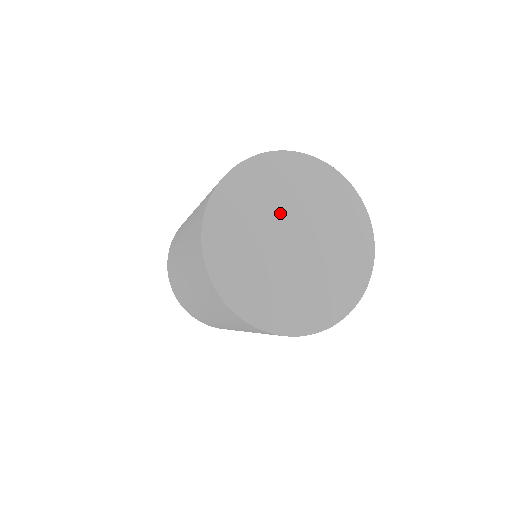
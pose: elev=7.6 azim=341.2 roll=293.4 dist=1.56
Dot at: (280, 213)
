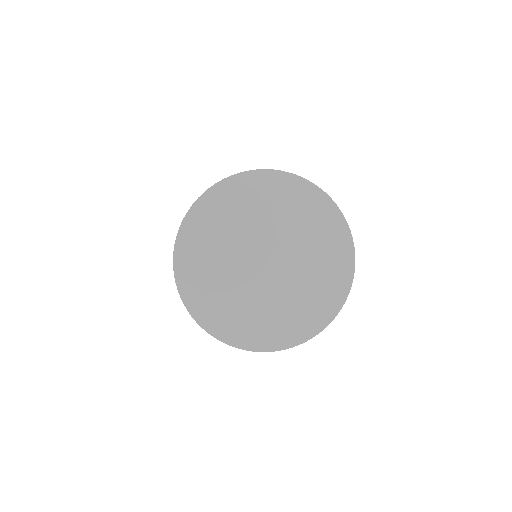
Dot at: (236, 256)
